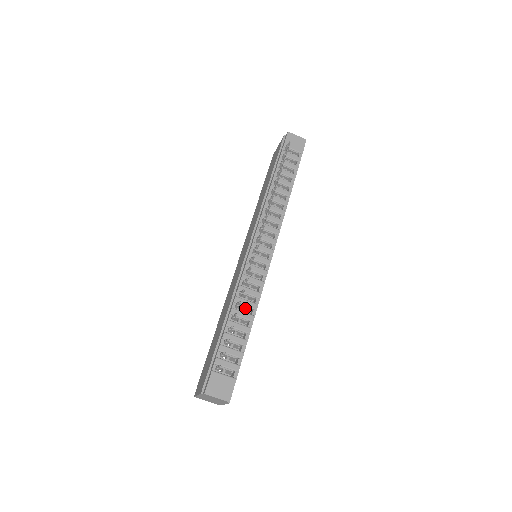
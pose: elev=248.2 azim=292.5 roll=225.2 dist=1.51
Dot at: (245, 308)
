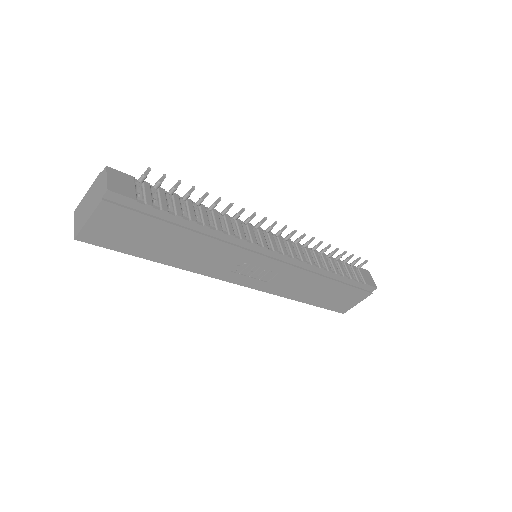
Dot at: (211, 222)
